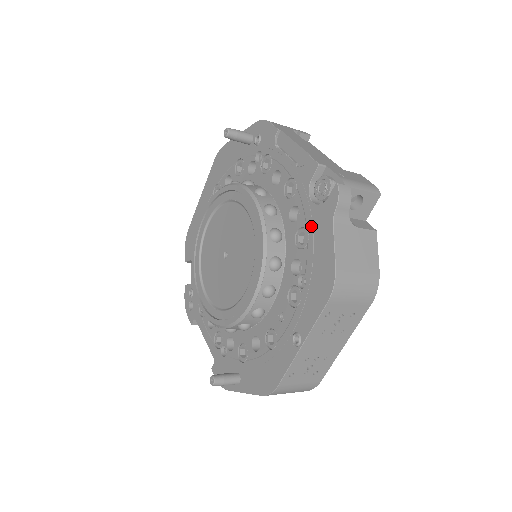
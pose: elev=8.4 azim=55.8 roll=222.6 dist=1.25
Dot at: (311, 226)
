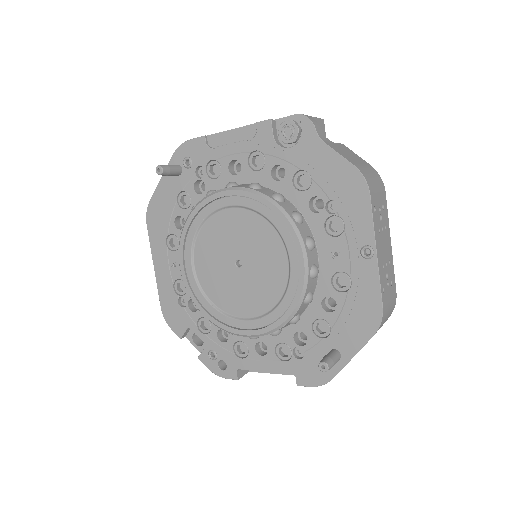
Dot at: (304, 163)
